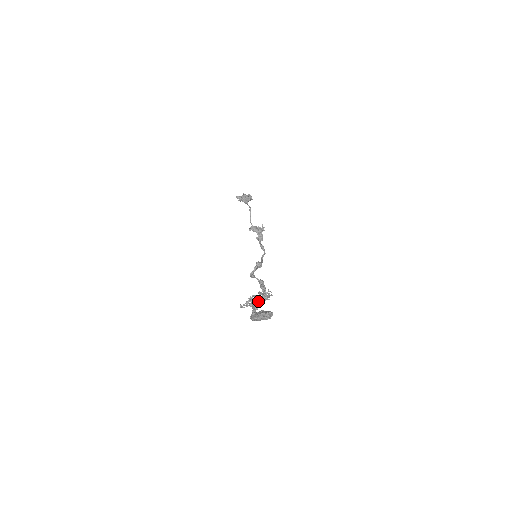
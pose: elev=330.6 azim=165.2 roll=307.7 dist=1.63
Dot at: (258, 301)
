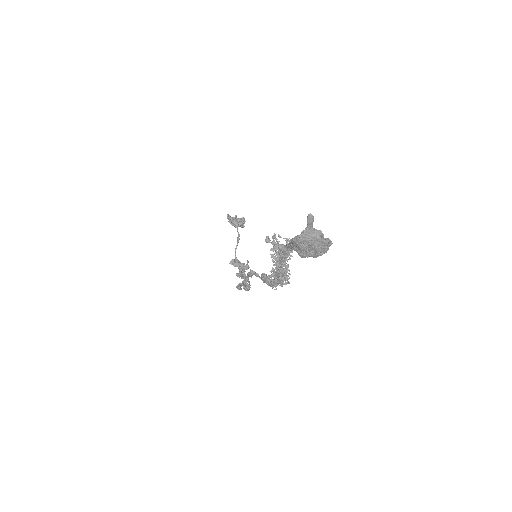
Dot at: occluded
